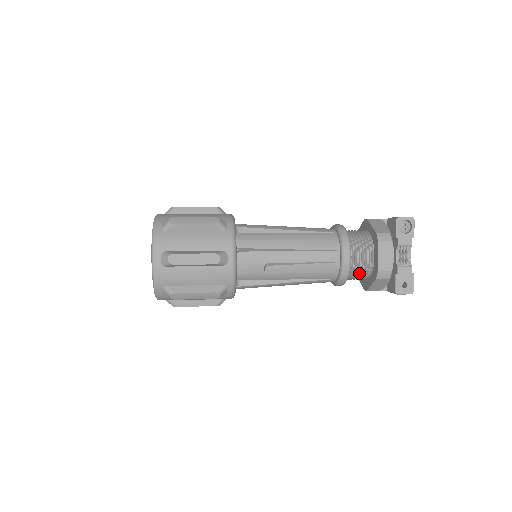
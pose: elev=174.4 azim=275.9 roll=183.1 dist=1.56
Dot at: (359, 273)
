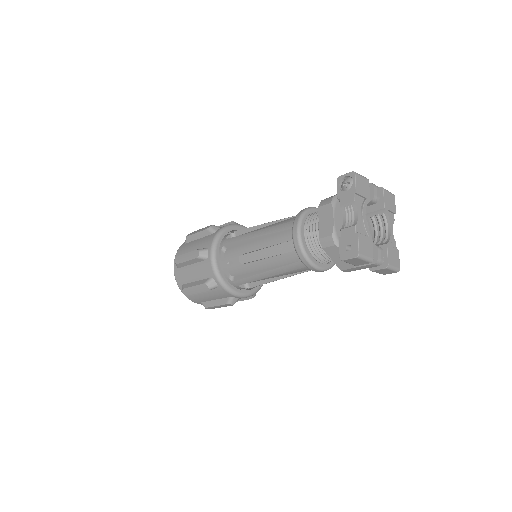
Dot at: (322, 250)
